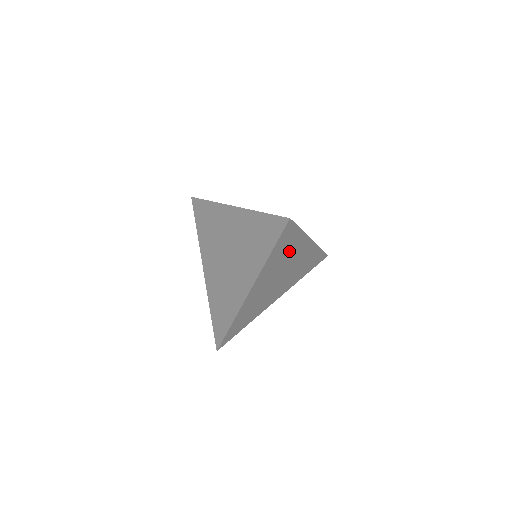
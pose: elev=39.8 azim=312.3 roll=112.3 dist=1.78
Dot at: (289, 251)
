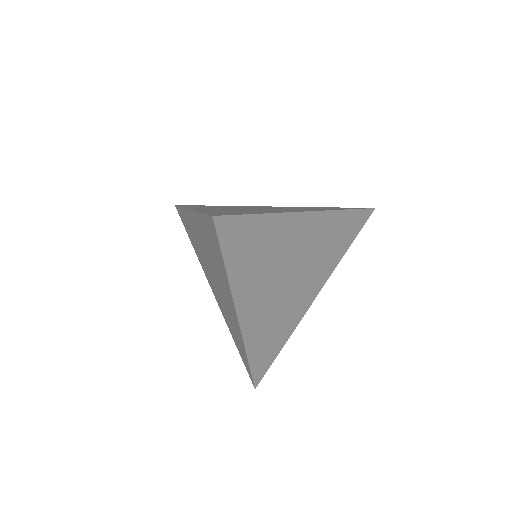
Dot at: (269, 246)
